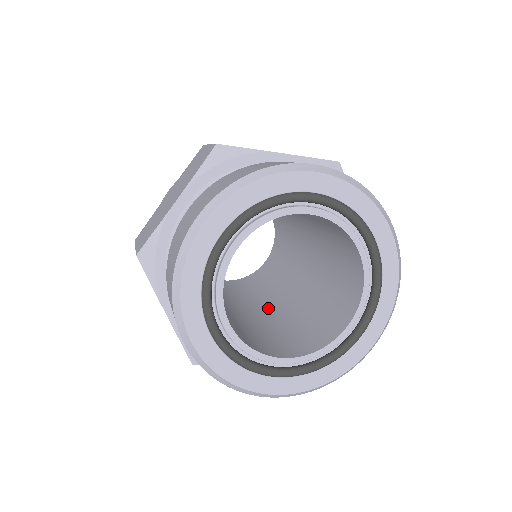
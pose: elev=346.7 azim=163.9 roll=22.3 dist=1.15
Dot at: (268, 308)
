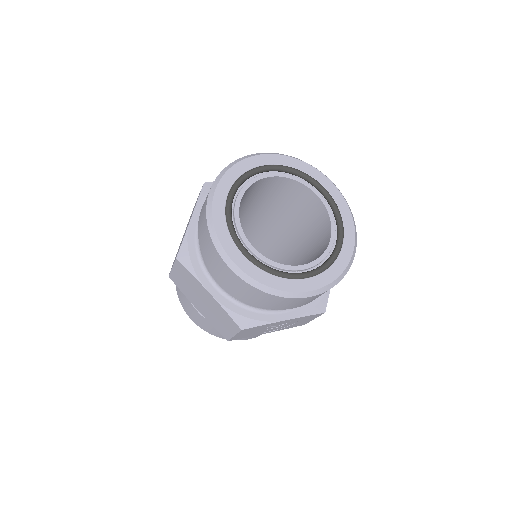
Dot at: occluded
